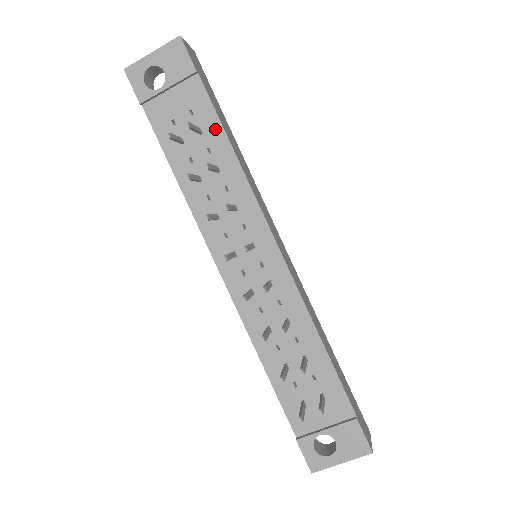
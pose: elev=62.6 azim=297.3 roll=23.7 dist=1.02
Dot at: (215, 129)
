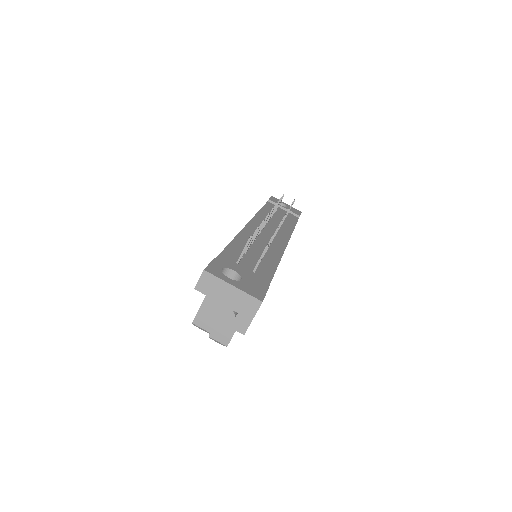
Dot at: (292, 222)
